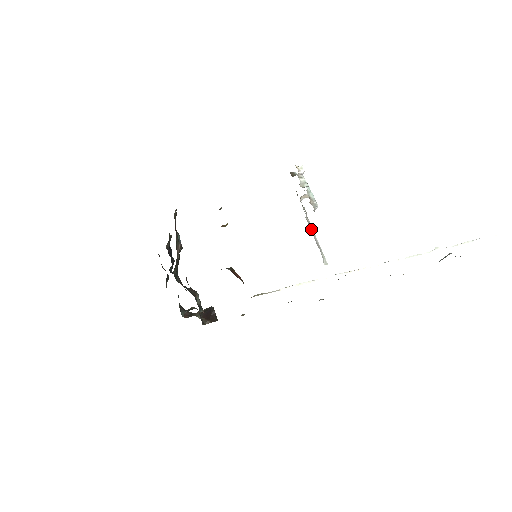
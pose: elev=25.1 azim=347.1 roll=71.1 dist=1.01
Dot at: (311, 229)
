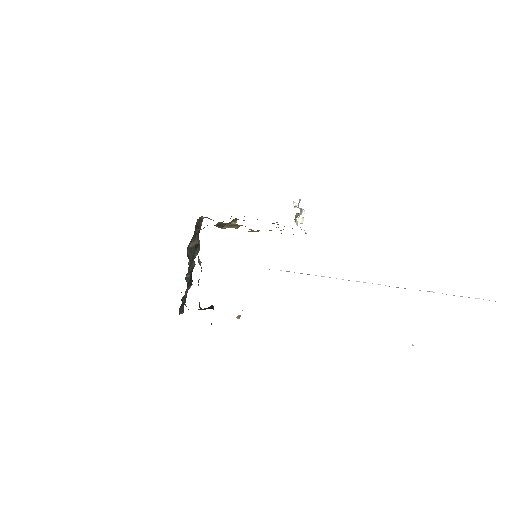
Dot at: occluded
